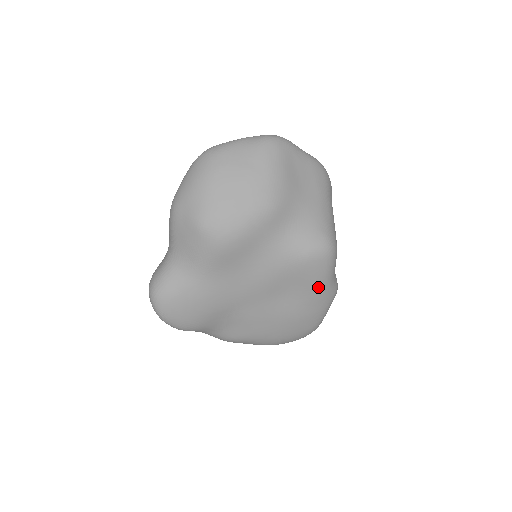
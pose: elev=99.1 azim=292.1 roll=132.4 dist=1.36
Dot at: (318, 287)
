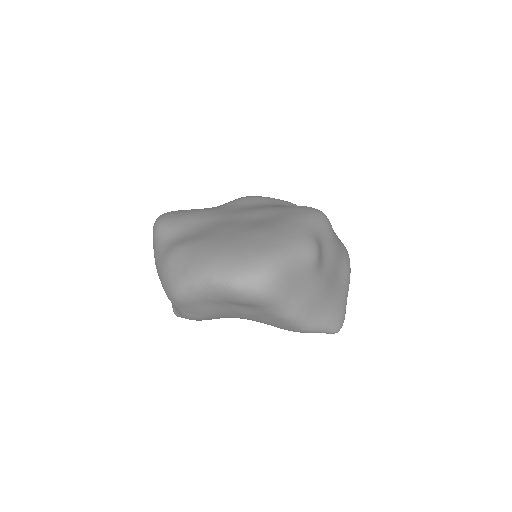
Dot at: (296, 219)
